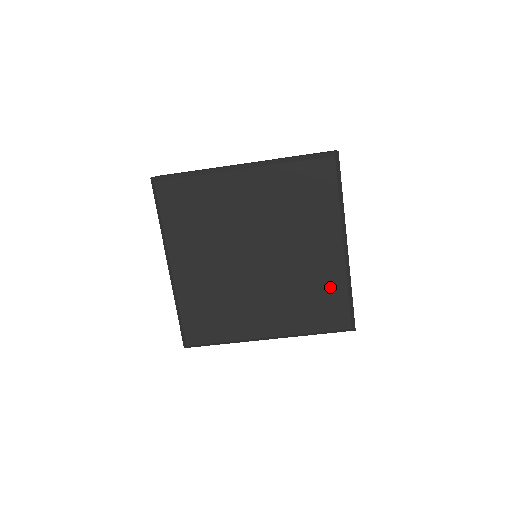
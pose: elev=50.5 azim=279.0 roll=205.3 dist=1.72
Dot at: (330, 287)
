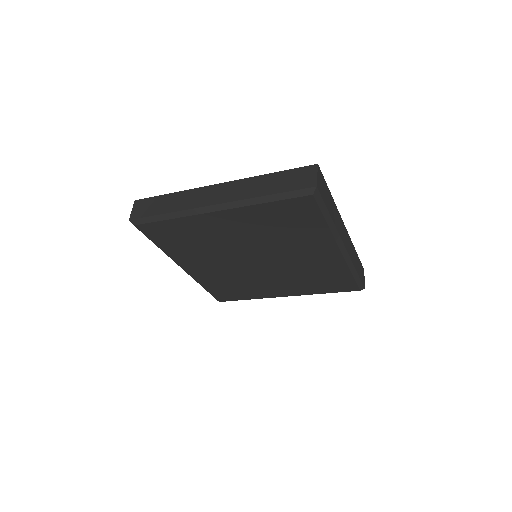
Dot at: (333, 272)
